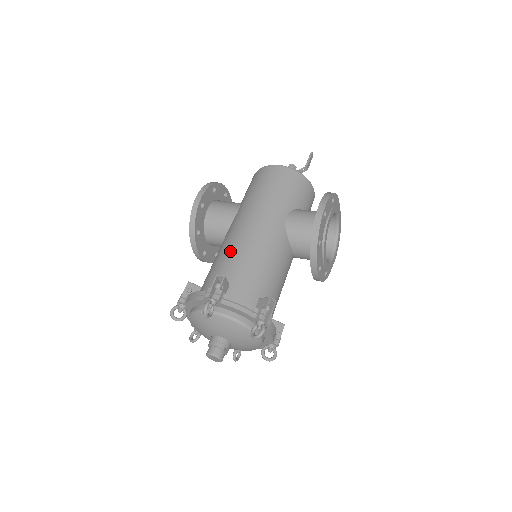
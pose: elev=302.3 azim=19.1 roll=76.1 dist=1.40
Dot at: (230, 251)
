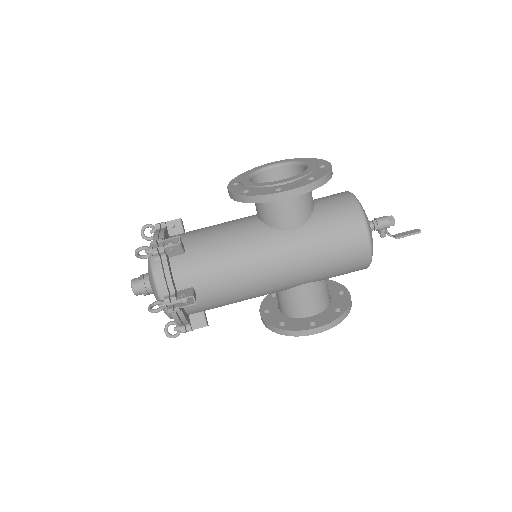
Dot at: (233, 270)
